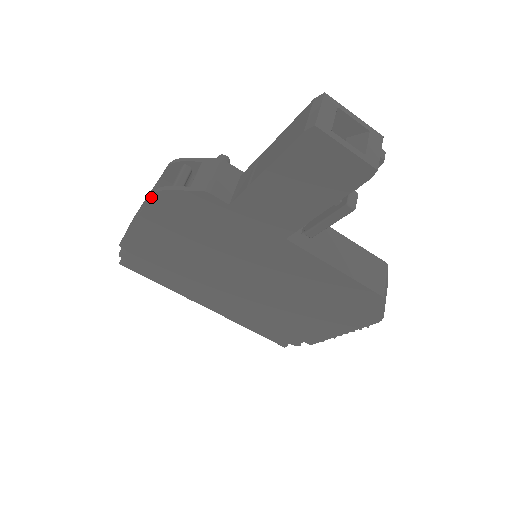
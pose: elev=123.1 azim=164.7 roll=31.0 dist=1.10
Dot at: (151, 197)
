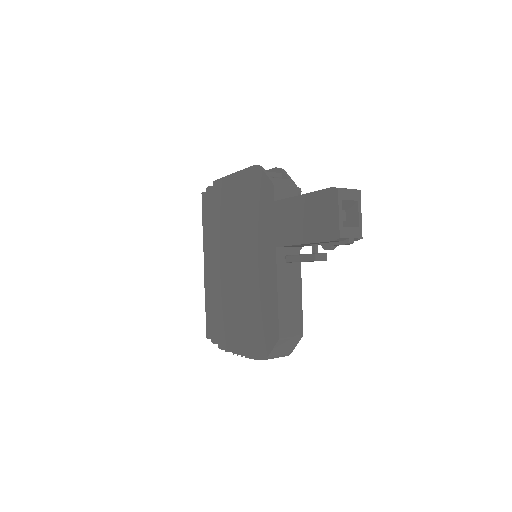
Dot at: (252, 166)
